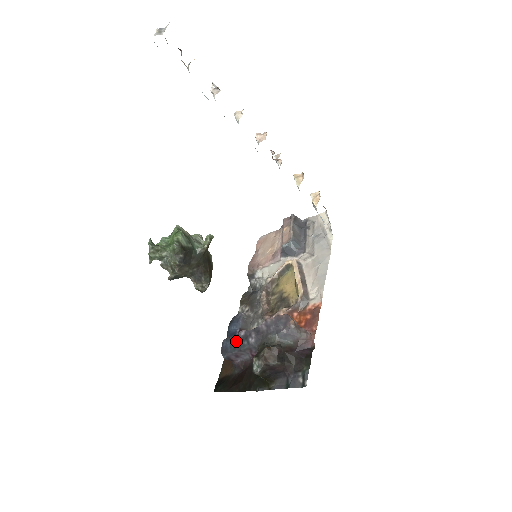
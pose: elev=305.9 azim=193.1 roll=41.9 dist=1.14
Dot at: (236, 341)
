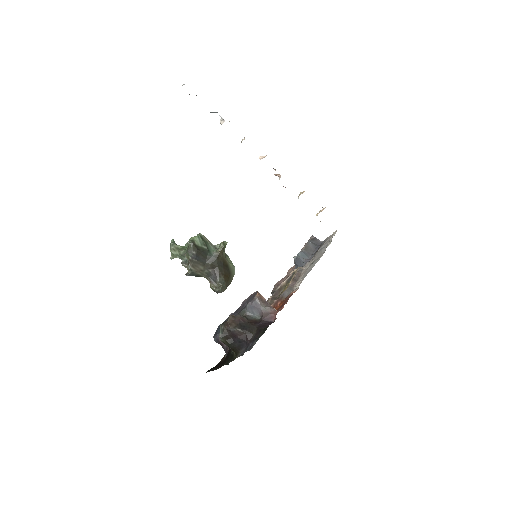
Dot at: occluded
